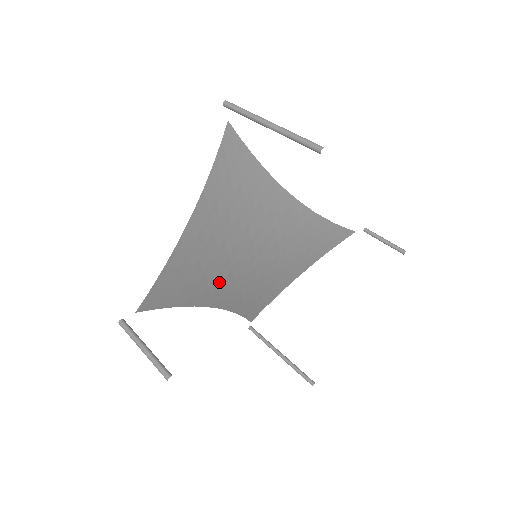
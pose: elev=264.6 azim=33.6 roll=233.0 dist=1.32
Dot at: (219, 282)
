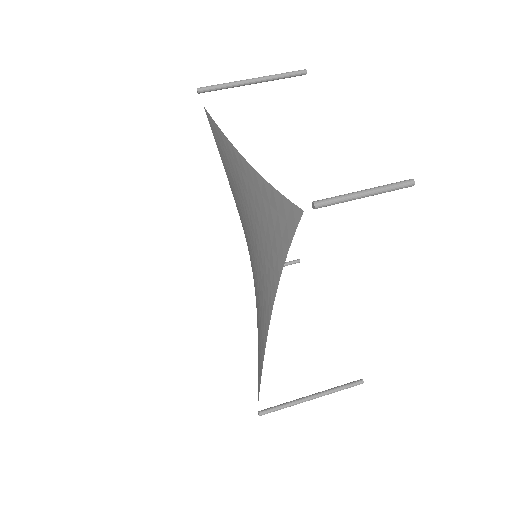
Dot at: (264, 270)
